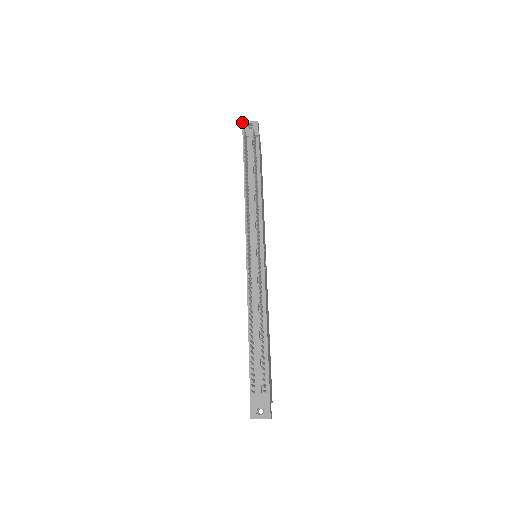
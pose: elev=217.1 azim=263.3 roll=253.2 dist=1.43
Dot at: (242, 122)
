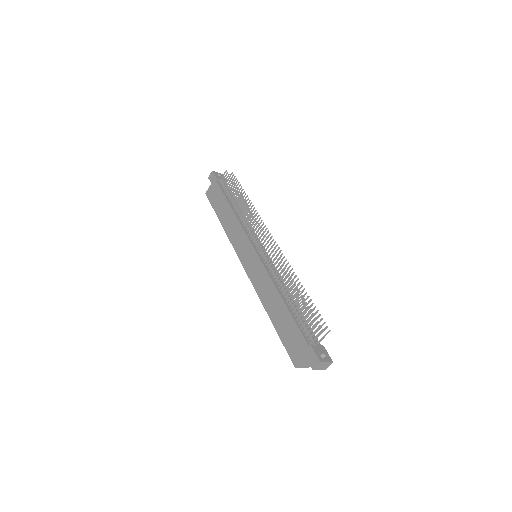
Dot at: occluded
